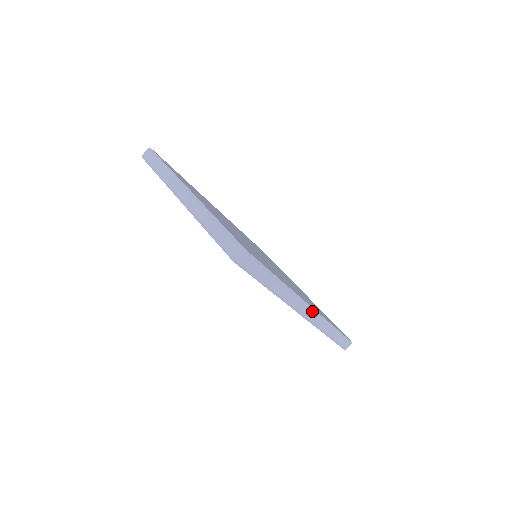
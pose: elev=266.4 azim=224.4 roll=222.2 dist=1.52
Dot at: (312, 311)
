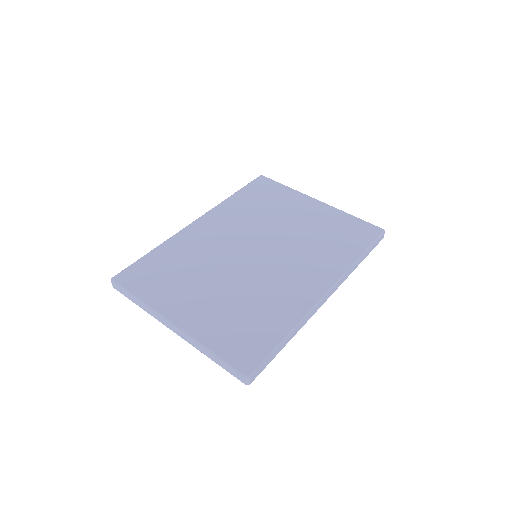
Dot at: (331, 291)
